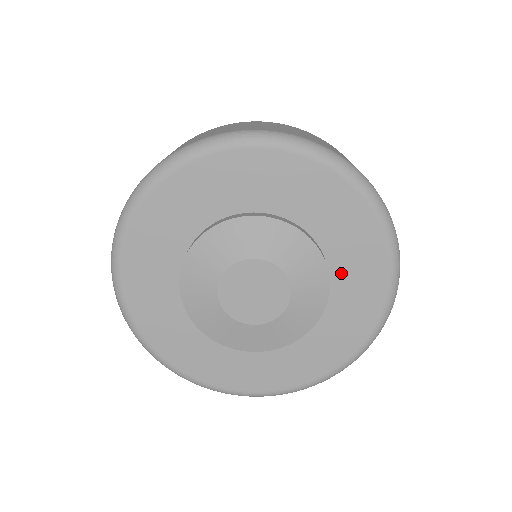
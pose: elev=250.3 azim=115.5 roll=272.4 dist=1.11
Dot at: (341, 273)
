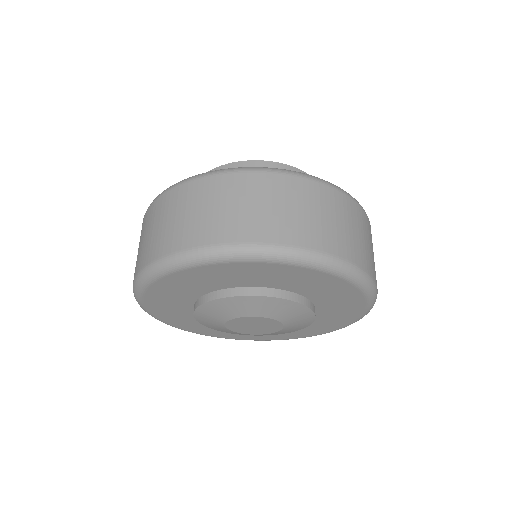
Dot at: occluded
